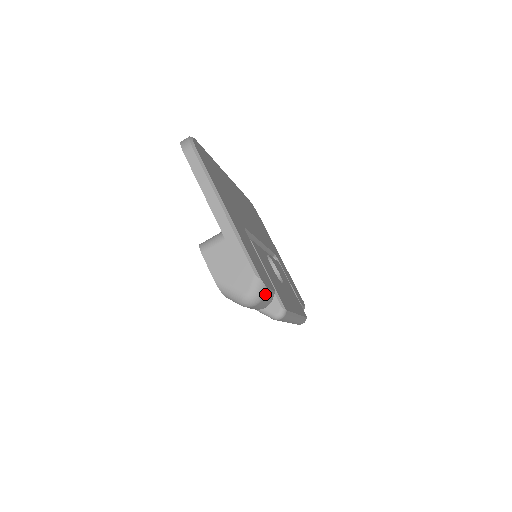
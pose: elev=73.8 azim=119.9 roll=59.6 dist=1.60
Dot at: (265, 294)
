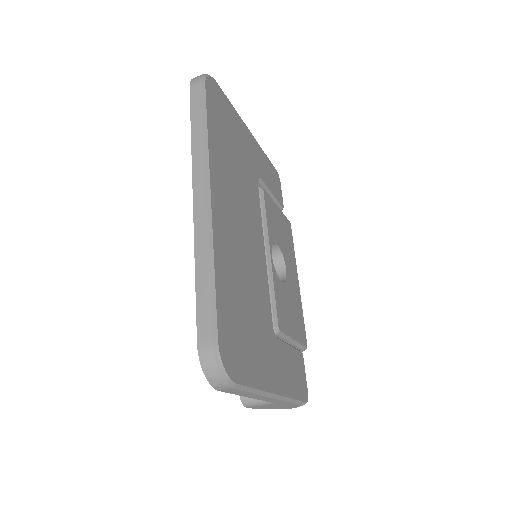
Dot at: occluded
